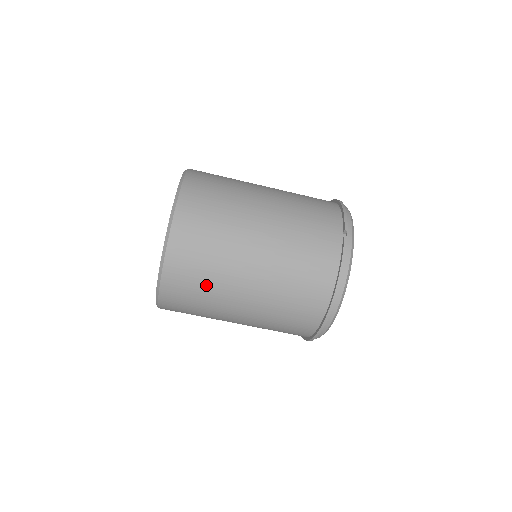
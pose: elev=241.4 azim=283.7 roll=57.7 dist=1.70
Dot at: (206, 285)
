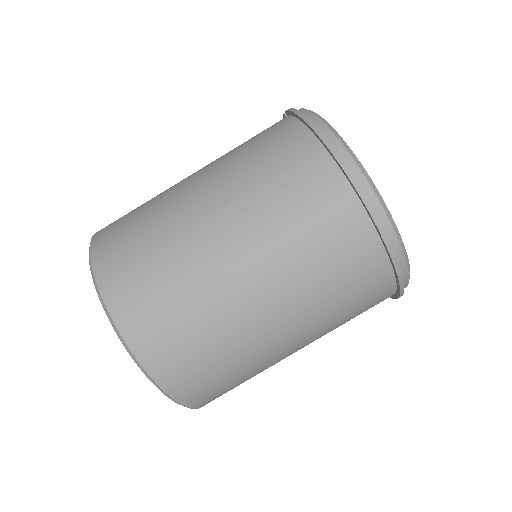
Dot at: (159, 258)
